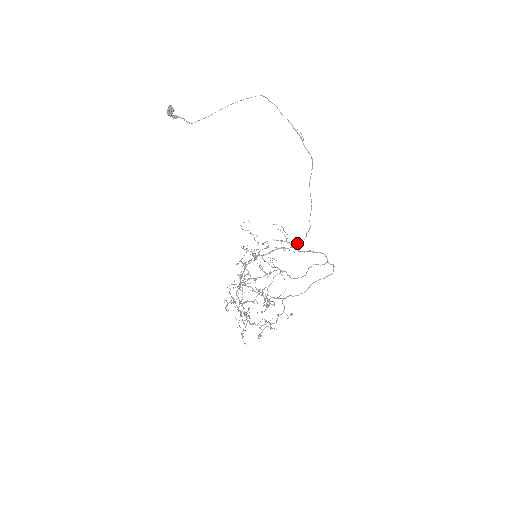
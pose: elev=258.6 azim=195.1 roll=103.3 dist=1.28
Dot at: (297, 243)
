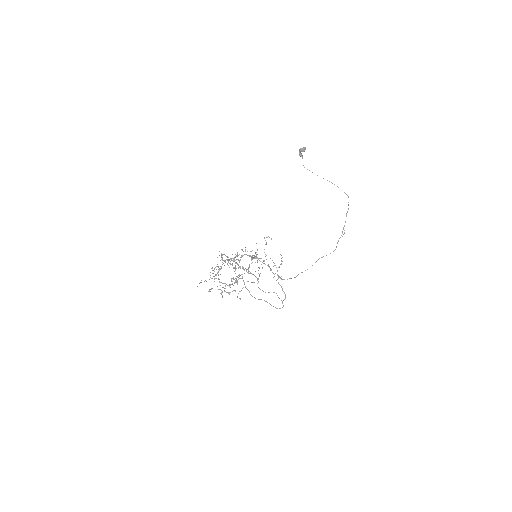
Dot at: occluded
